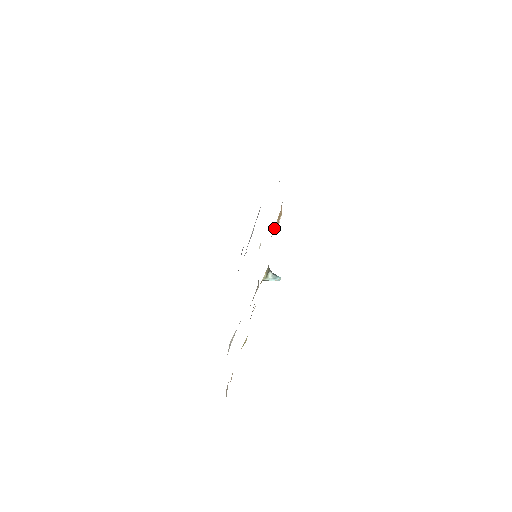
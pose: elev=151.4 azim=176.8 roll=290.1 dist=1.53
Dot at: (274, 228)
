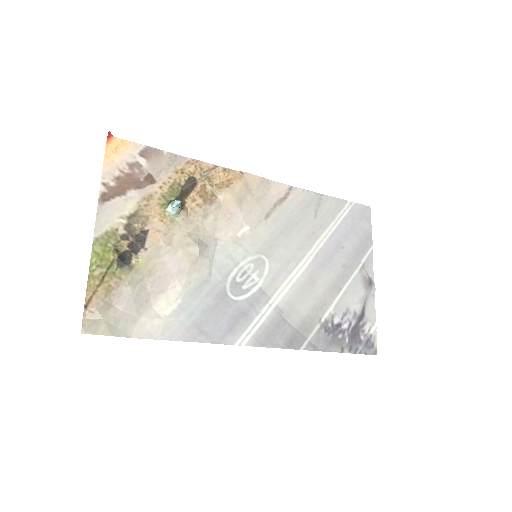
Dot at: (218, 188)
